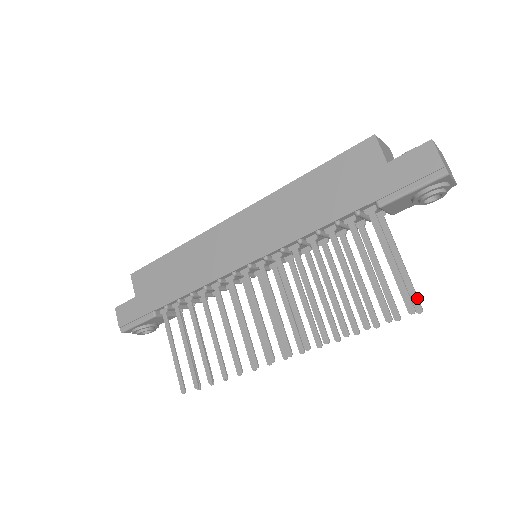
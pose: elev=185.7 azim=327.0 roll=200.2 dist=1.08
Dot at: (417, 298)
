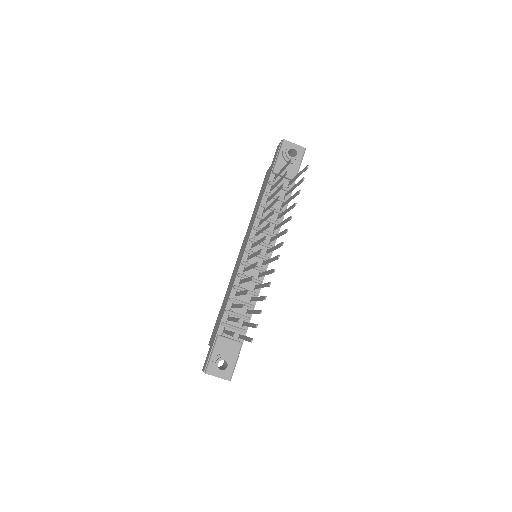
Dot at: (305, 167)
